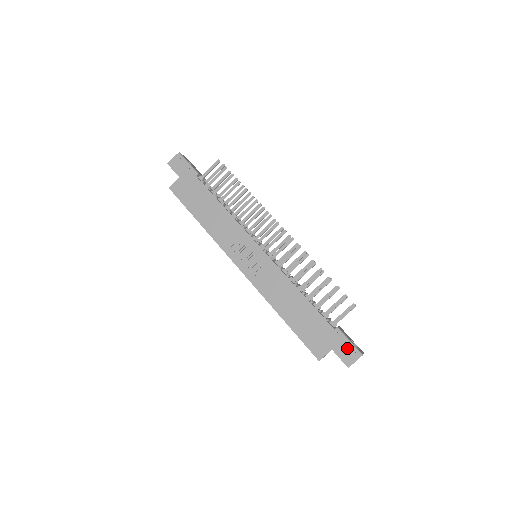
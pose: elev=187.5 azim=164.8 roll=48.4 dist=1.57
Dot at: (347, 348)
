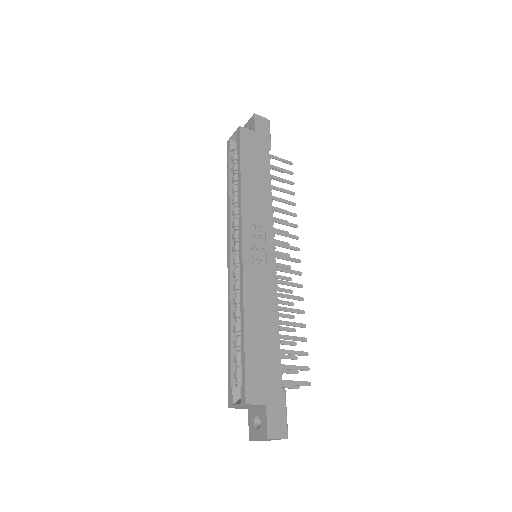
Dot at: (281, 417)
